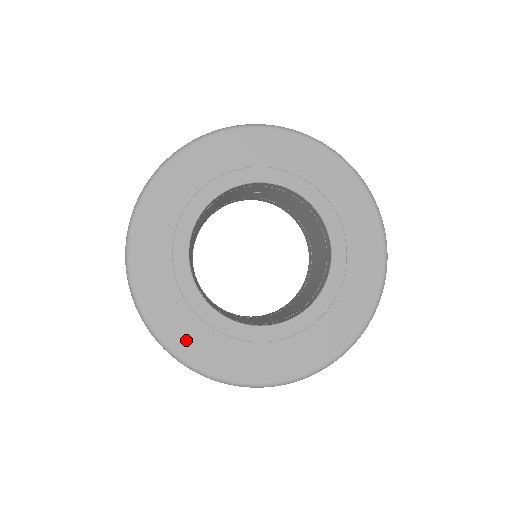
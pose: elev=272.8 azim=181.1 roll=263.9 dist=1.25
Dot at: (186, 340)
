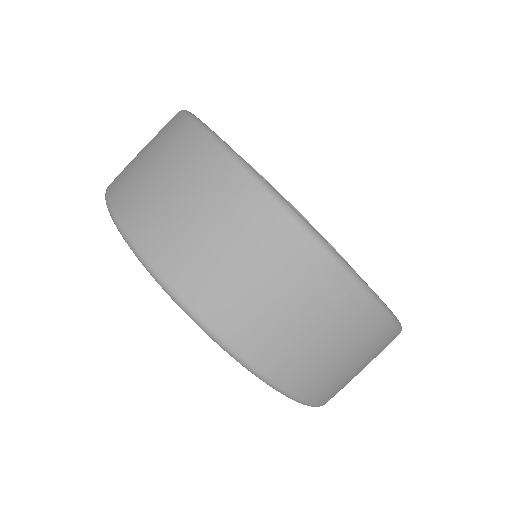
Dot at: occluded
